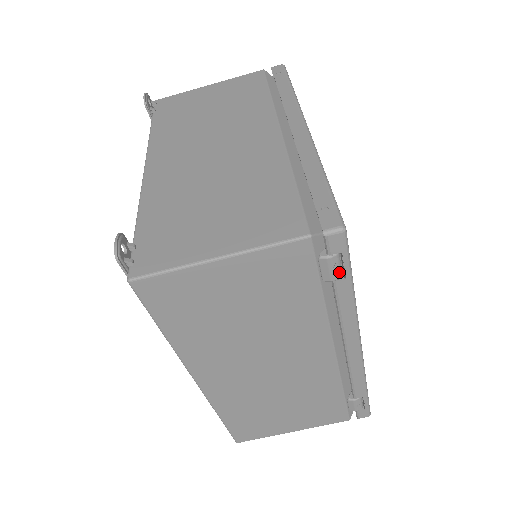
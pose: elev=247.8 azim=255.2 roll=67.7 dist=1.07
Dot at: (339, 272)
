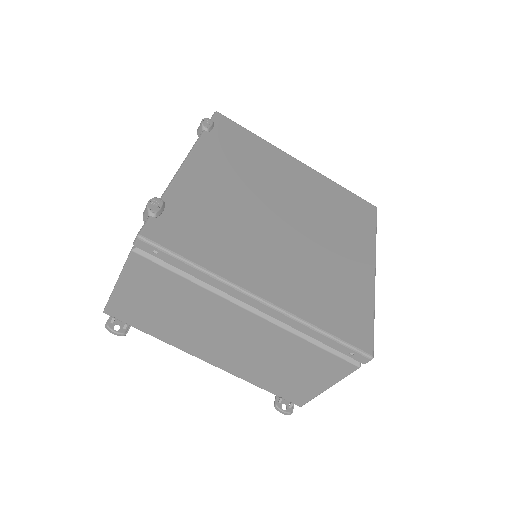
Dot at: occluded
